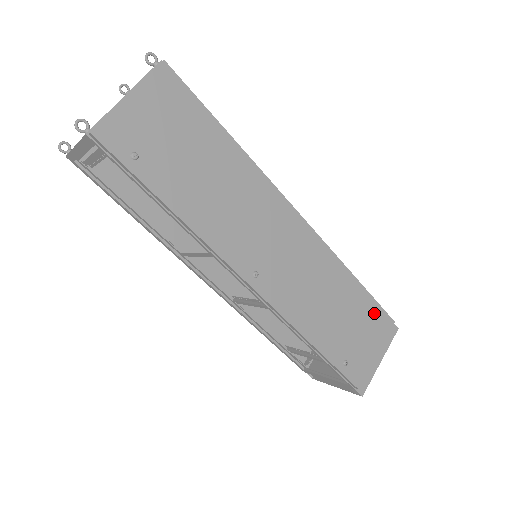
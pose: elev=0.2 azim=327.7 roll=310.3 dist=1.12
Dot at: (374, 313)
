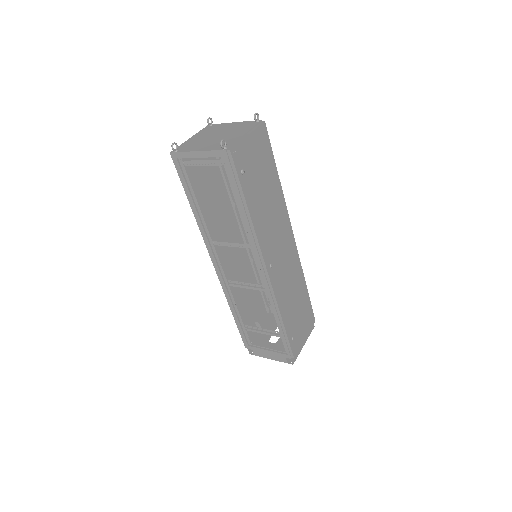
Dot at: (309, 311)
